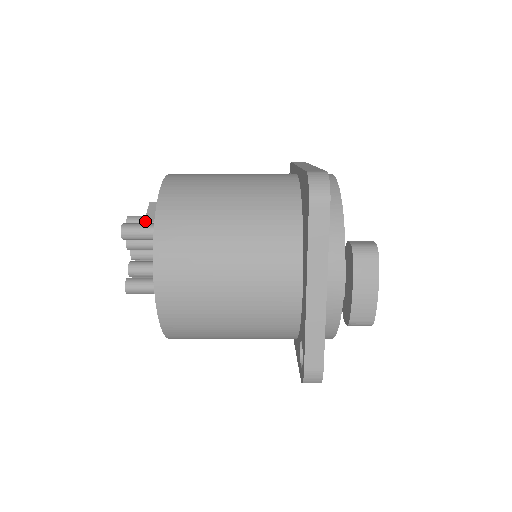
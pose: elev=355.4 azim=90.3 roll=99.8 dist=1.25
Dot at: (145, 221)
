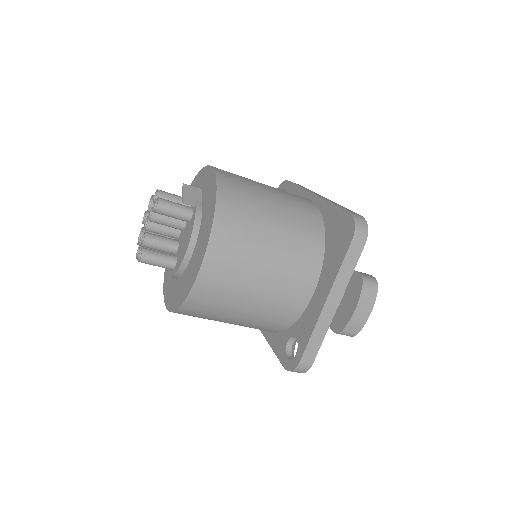
Dot at: (182, 202)
